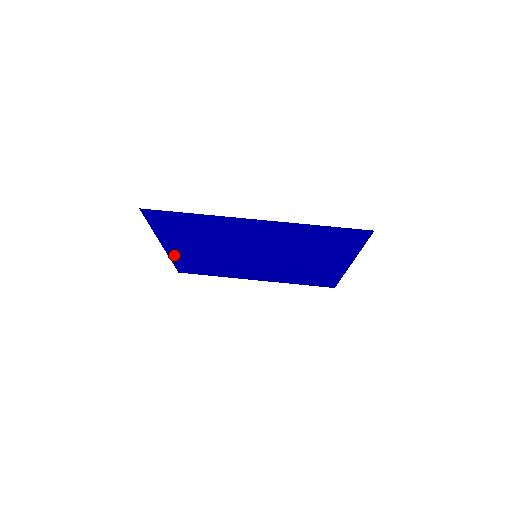
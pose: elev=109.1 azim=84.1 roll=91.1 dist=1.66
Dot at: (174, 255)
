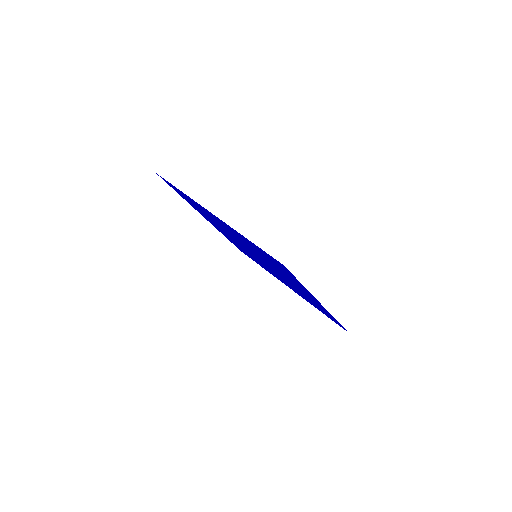
Dot at: occluded
